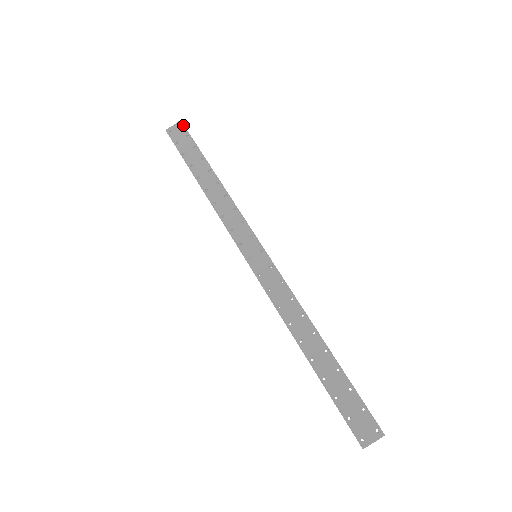
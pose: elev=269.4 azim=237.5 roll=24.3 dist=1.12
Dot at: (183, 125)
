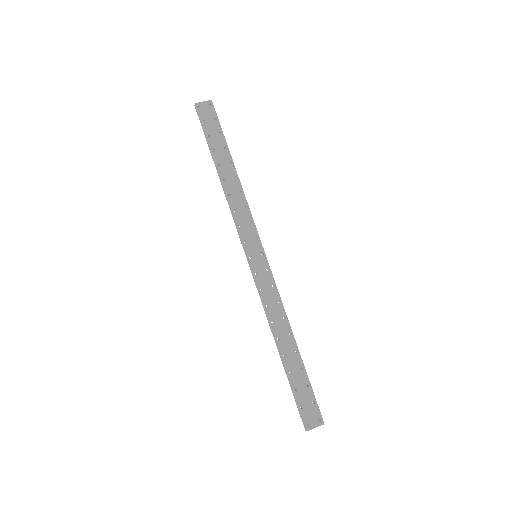
Dot at: (213, 106)
